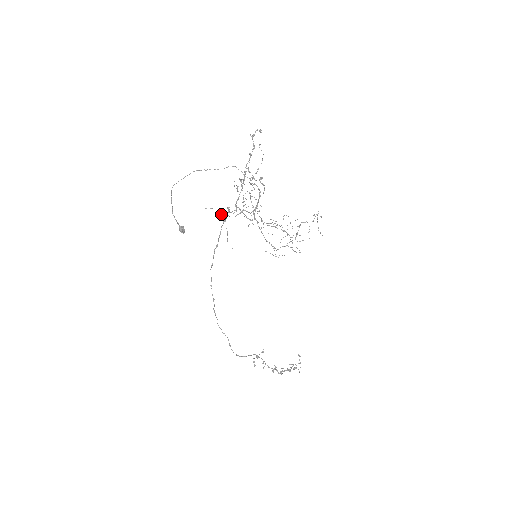
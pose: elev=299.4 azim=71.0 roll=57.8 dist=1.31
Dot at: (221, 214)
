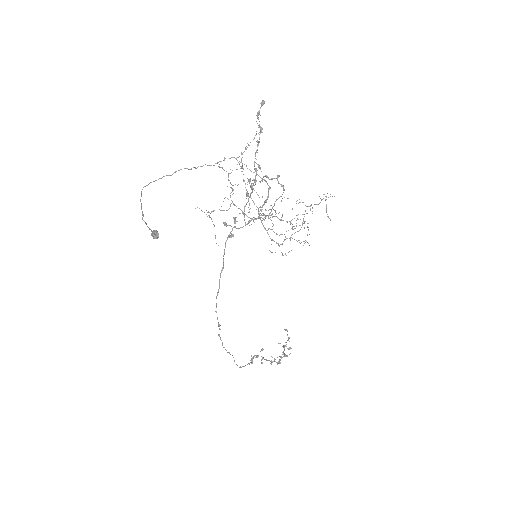
Dot at: occluded
